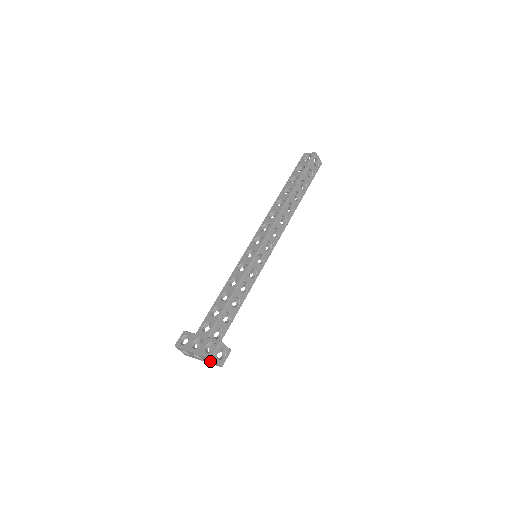
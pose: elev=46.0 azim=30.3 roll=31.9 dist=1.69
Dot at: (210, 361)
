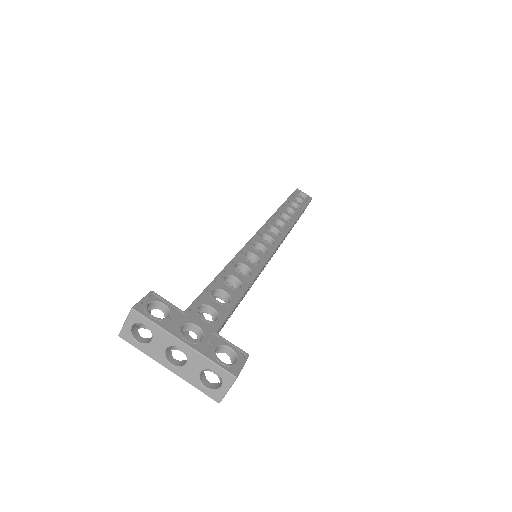
Dot at: (201, 379)
